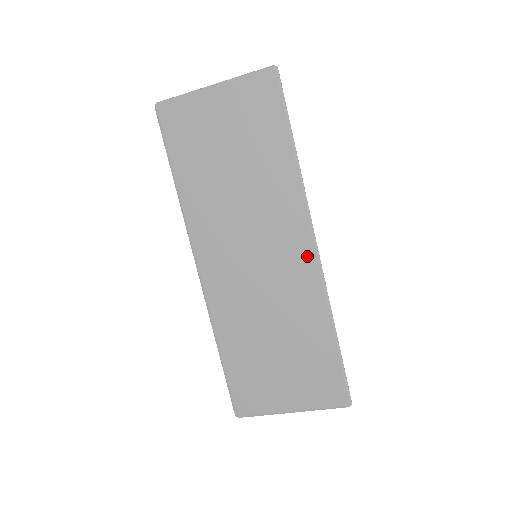
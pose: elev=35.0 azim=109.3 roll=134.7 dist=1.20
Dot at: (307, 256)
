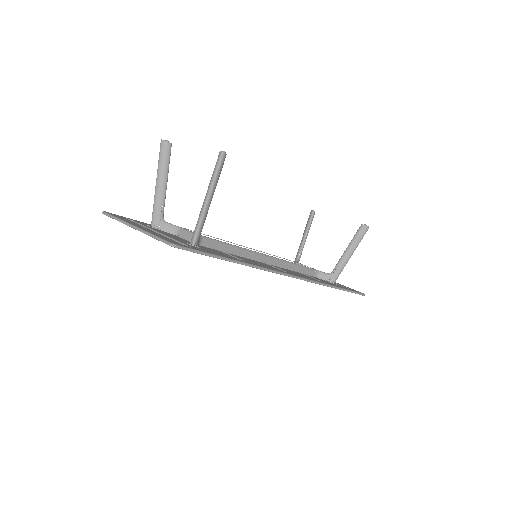
Dot at: occluded
